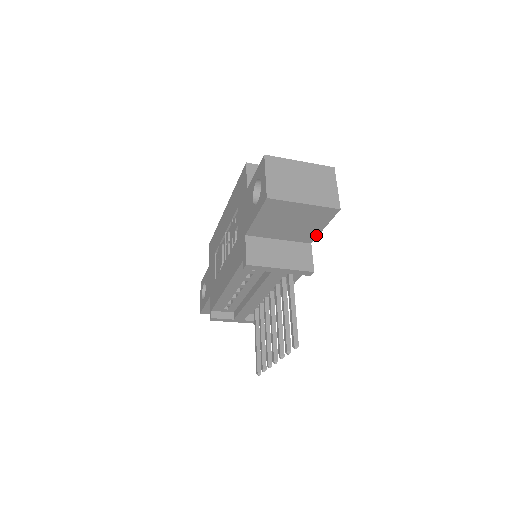
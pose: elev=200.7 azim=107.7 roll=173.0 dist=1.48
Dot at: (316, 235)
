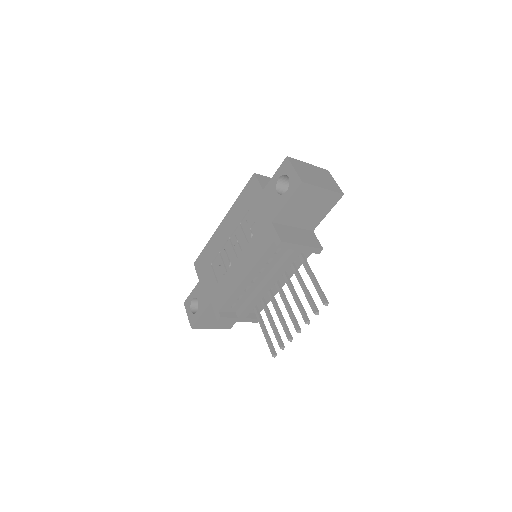
Dot at: (319, 222)
